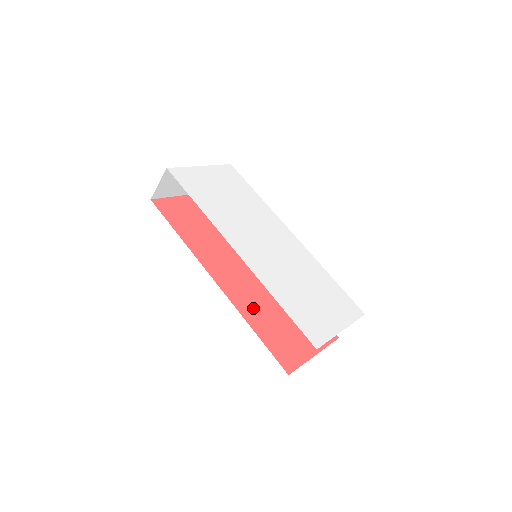
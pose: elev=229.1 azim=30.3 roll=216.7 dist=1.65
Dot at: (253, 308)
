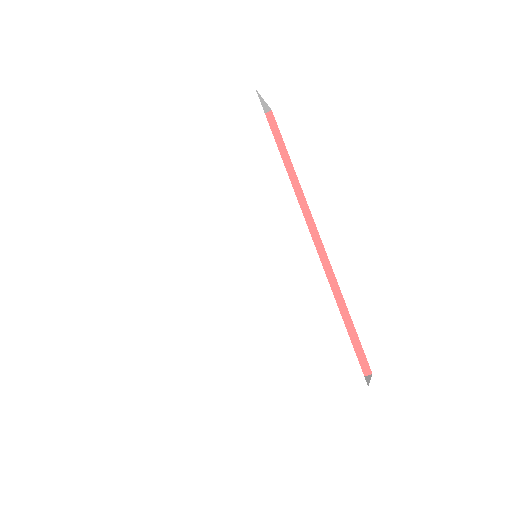
Dot at: occluded
